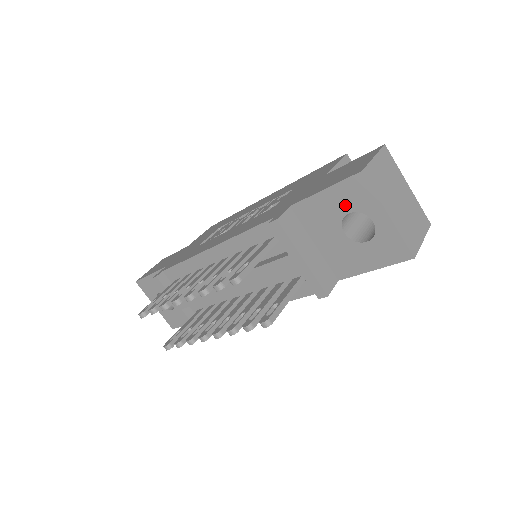
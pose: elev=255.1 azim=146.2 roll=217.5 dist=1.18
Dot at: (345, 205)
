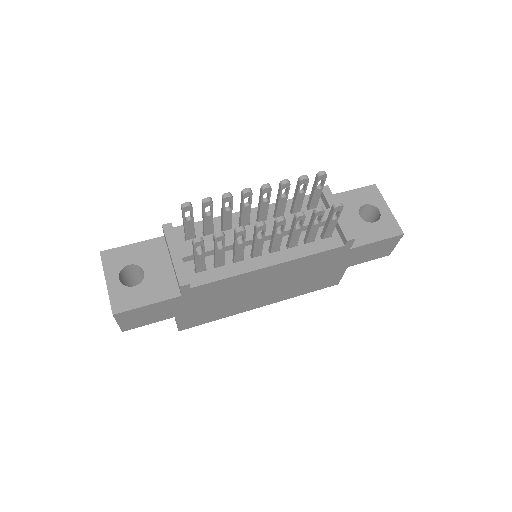
Dot at: (363, 200)
